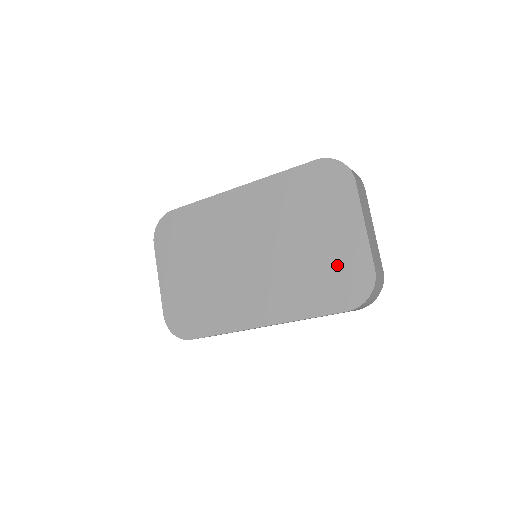
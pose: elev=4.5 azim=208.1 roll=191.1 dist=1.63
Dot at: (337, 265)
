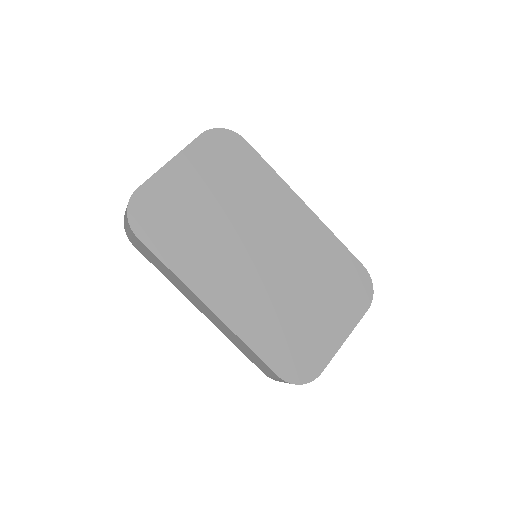
Dot at: (305, 340)
